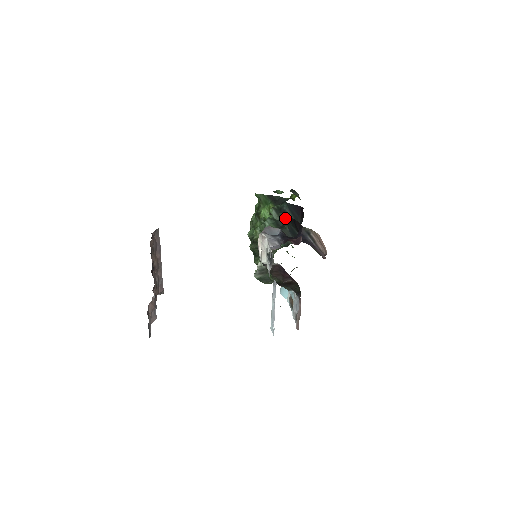
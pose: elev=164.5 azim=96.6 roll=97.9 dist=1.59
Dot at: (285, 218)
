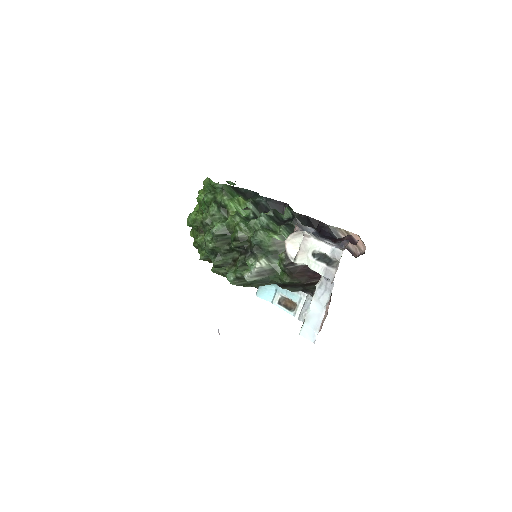
Dot at: (279, 214)
